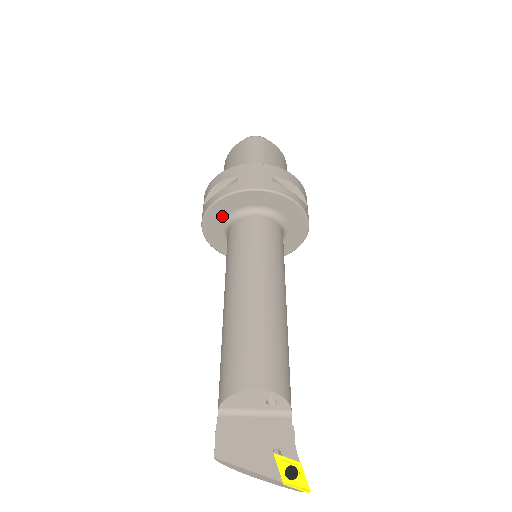
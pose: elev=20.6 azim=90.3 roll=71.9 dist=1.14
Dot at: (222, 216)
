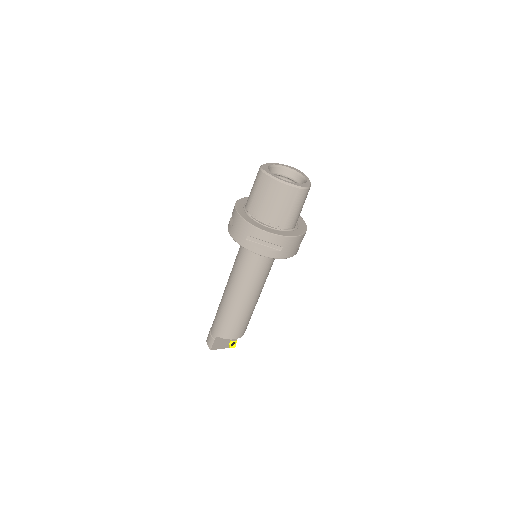
Dot at: occluded
